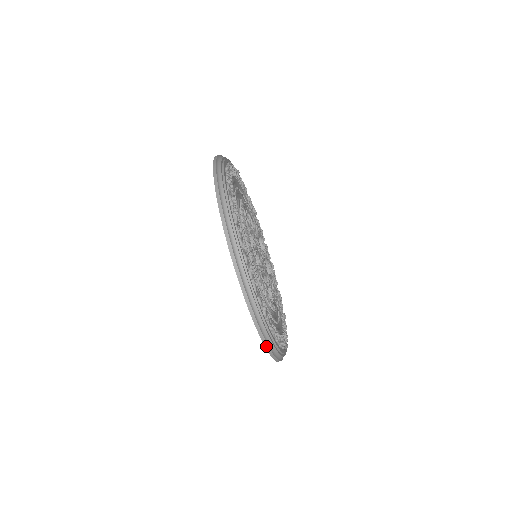
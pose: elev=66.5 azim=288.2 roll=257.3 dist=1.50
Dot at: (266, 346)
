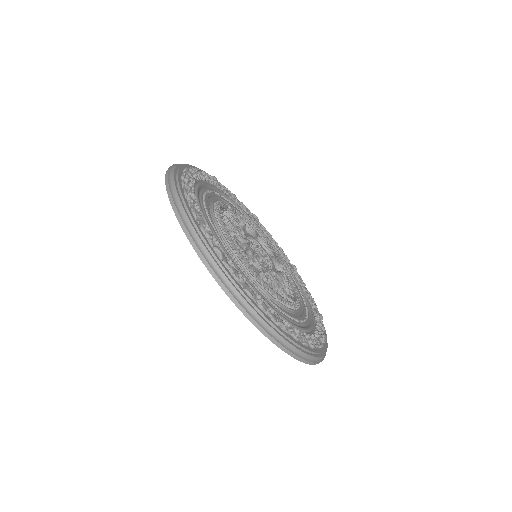
Dot at: (207, 266)
